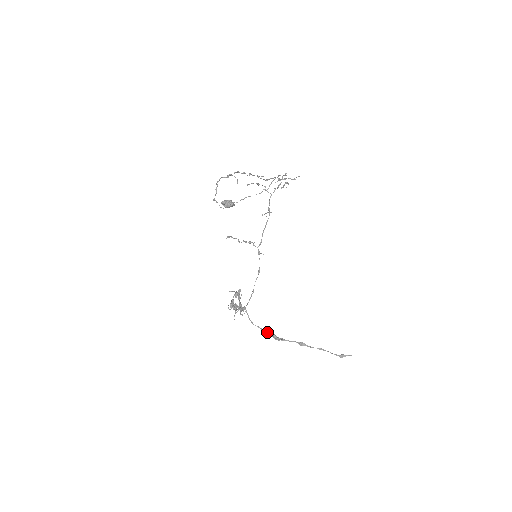
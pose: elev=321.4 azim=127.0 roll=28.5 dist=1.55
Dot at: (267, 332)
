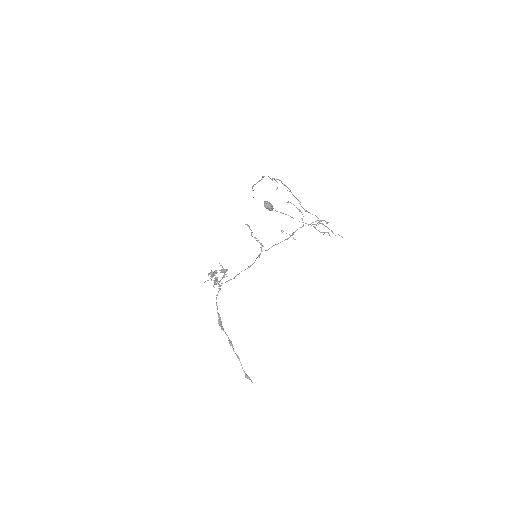
Dot at: (218, 314)
